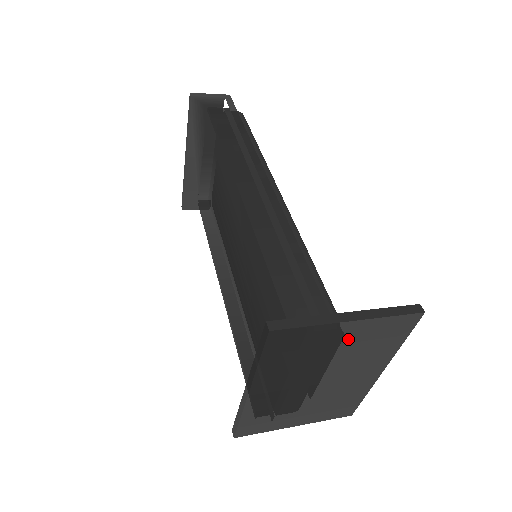
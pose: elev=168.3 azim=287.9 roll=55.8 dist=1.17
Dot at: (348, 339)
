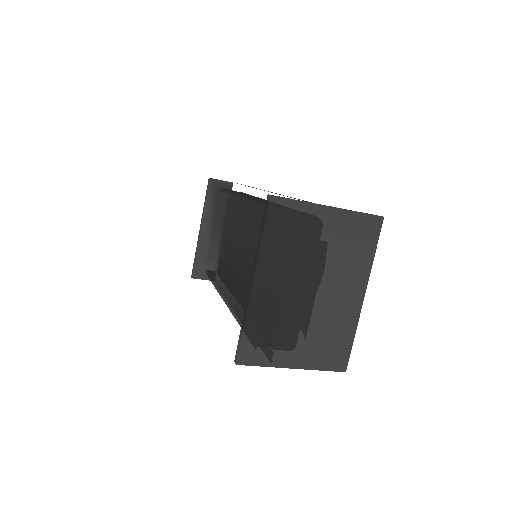
Dot at: (329, 231)
